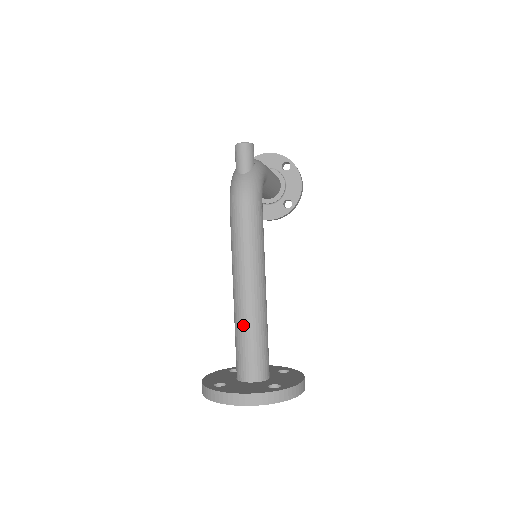
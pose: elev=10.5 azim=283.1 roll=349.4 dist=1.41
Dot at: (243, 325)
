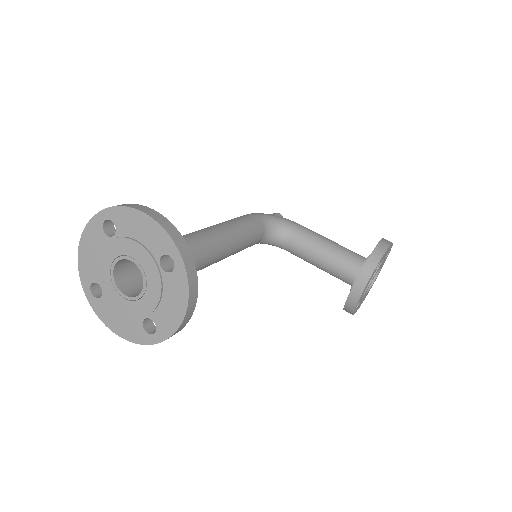
Dot at: occluded
